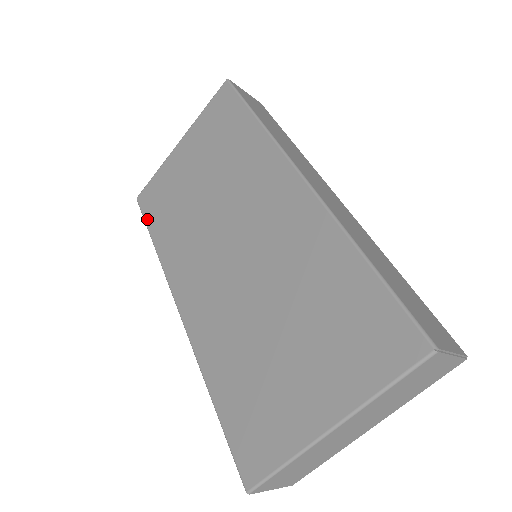
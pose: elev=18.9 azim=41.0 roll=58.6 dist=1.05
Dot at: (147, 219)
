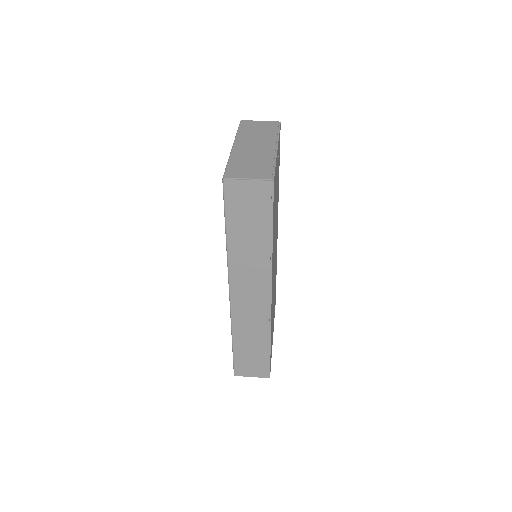
Dot at: occluded
